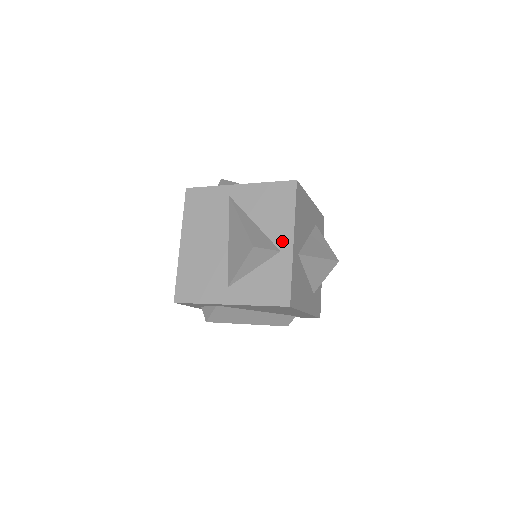
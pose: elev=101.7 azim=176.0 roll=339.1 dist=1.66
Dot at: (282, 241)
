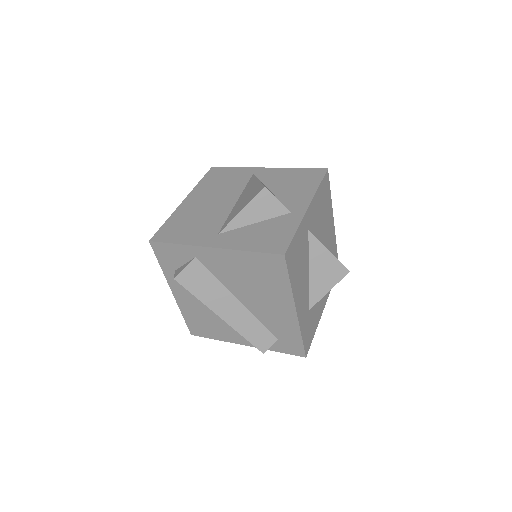
Dot at: (296, 205)
